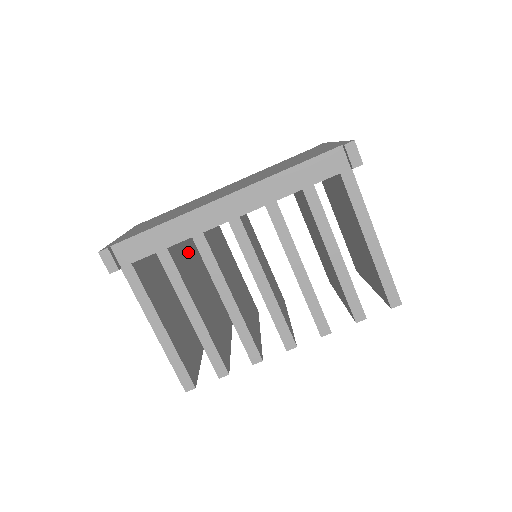
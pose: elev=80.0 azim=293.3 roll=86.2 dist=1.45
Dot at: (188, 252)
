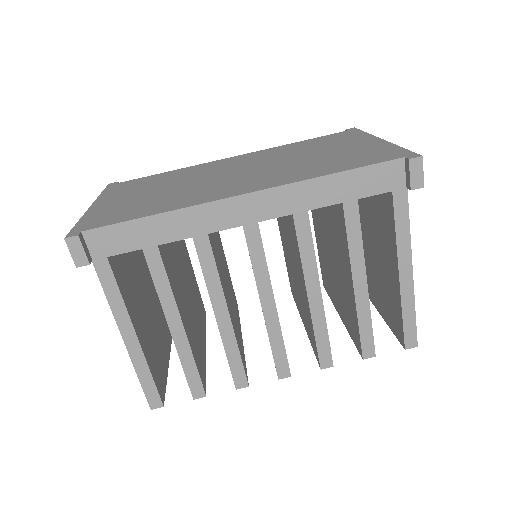
Dot at: occluded
